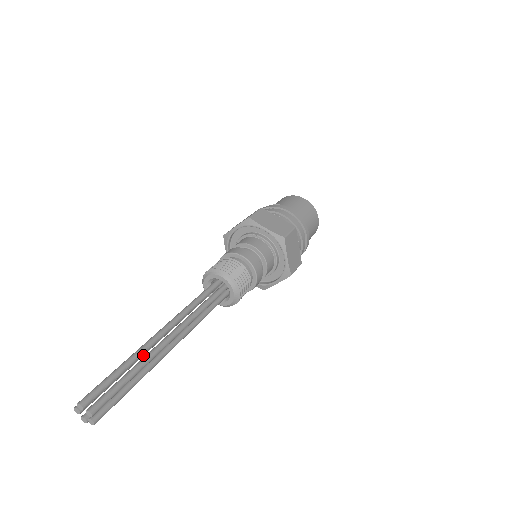
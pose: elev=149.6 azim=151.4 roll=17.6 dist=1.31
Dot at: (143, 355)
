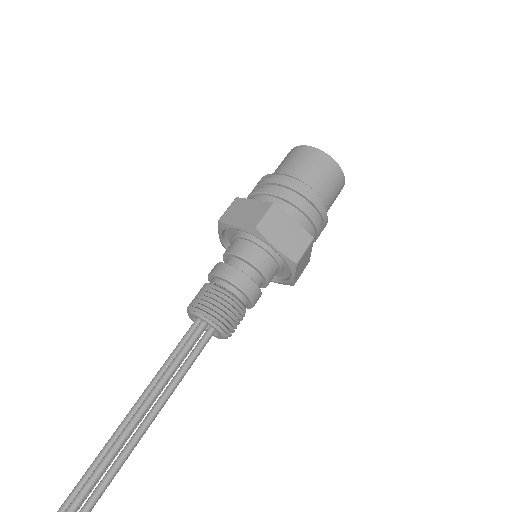
Dot at: occluded
